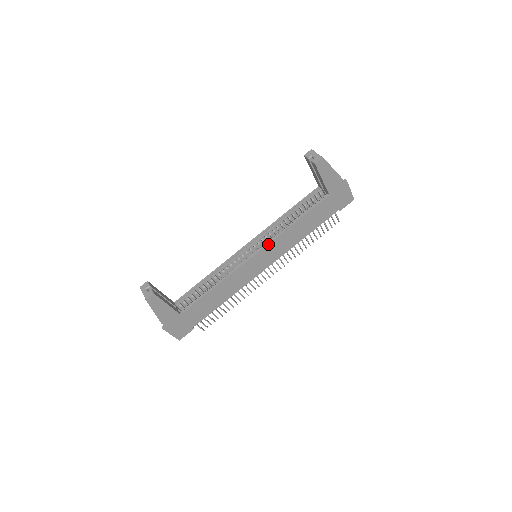
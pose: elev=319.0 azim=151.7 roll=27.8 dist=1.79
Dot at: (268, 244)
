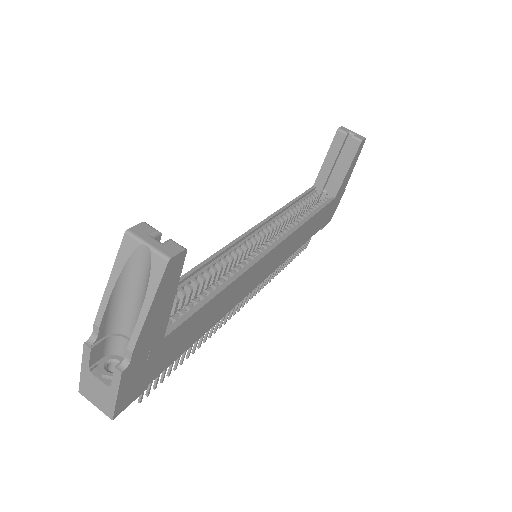
Dot at: (287, 236)
